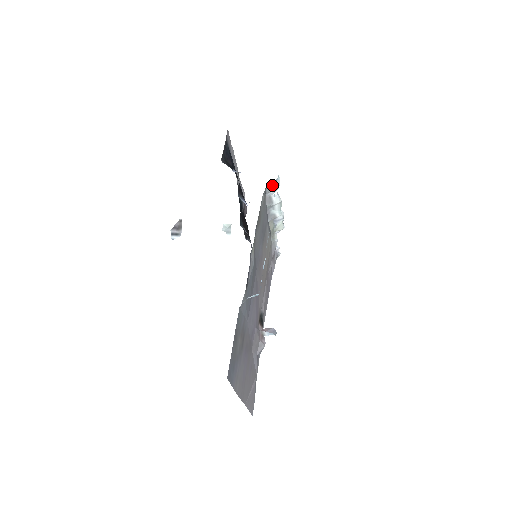
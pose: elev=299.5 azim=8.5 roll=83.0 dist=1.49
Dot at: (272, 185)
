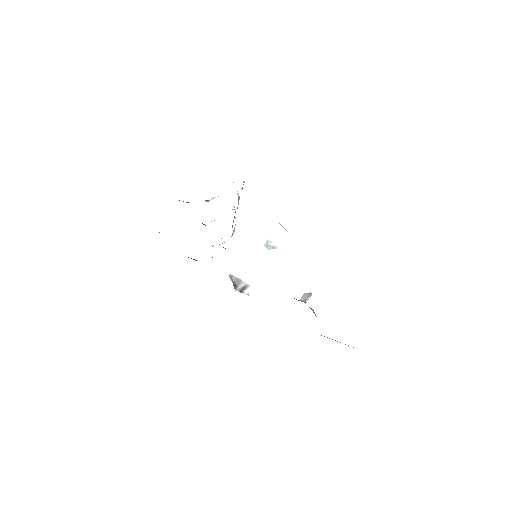
Dot at: (242, 187)
